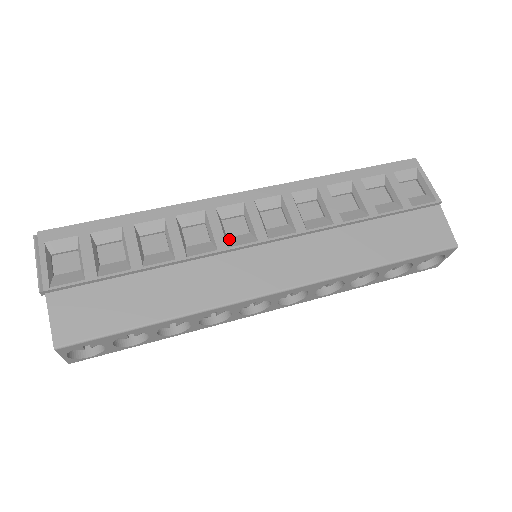
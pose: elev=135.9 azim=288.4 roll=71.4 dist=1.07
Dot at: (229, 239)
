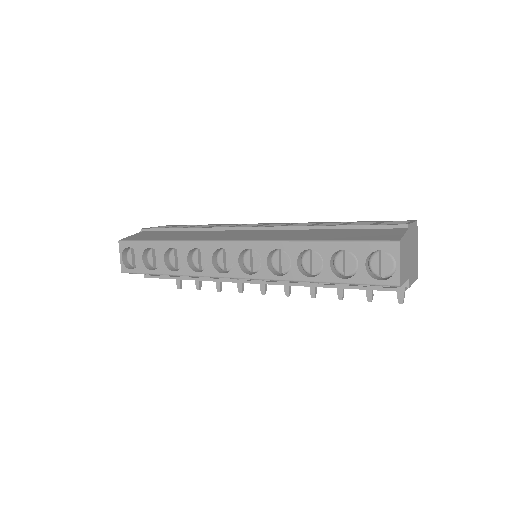
Dot at: occluded
